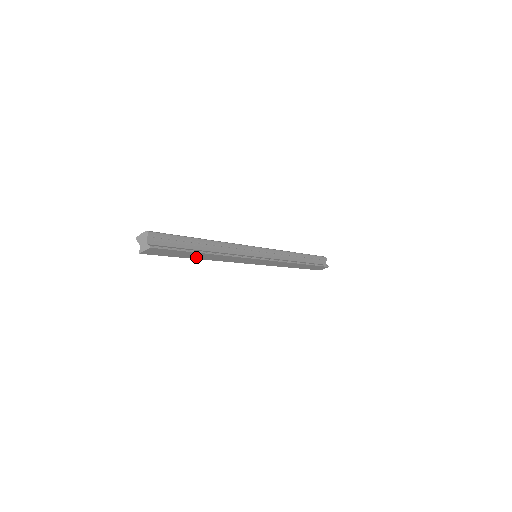
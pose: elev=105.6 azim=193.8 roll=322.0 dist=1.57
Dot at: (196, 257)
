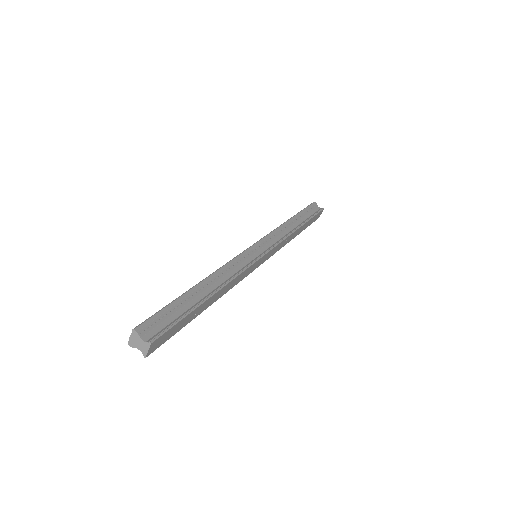
Dot at: (203, 309)
